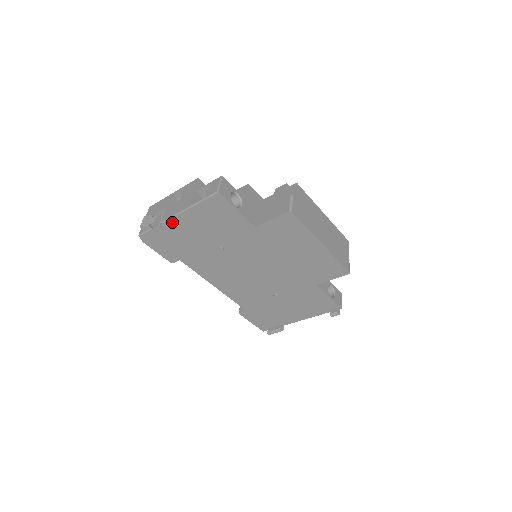
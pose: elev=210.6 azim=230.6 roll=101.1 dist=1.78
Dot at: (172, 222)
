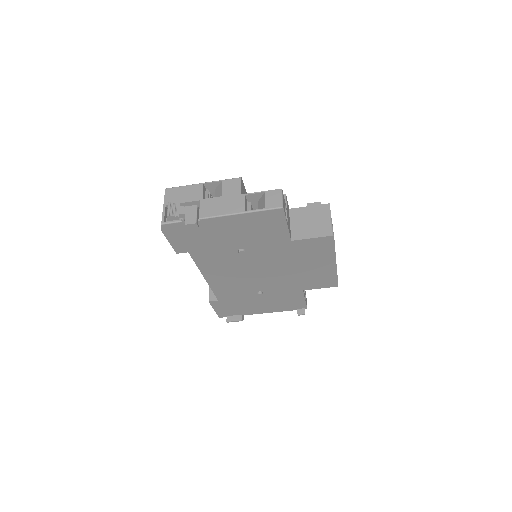
Dot at: (212, 221)
